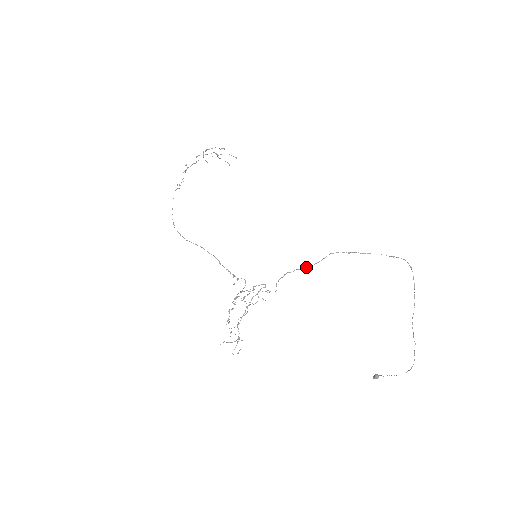
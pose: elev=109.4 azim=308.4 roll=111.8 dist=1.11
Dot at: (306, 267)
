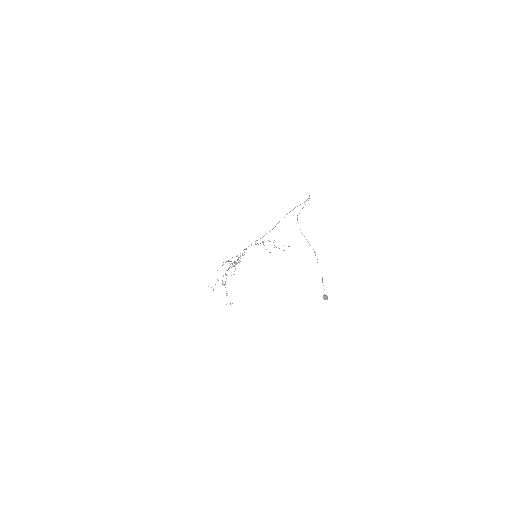
Dot at: occluded
